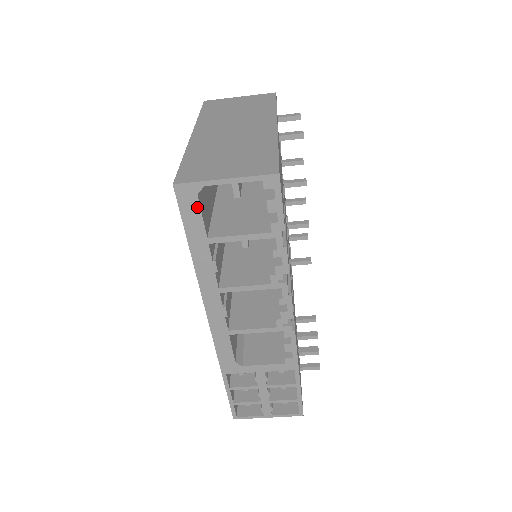
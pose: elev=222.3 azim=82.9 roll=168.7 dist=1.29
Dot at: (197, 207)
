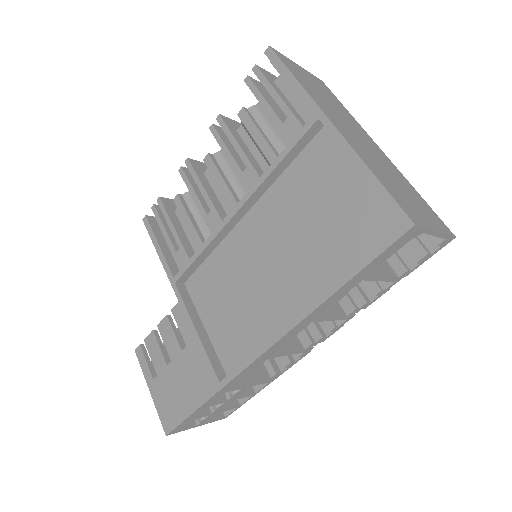
Dot at: (398, 248)
